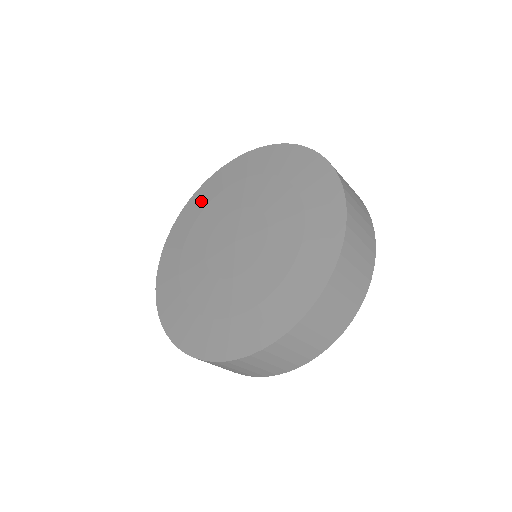
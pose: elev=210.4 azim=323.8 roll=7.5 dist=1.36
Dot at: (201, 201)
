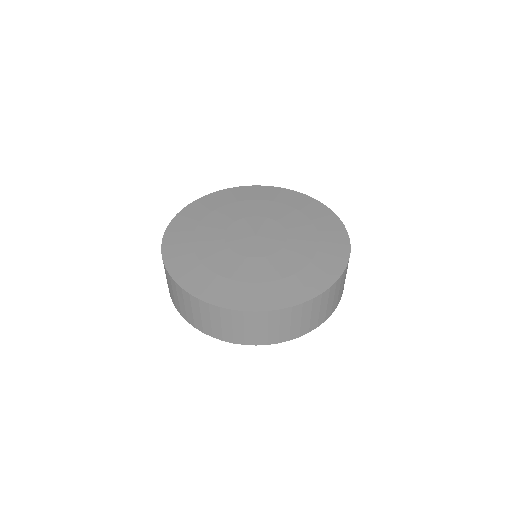
Dot at: (191, 219)
